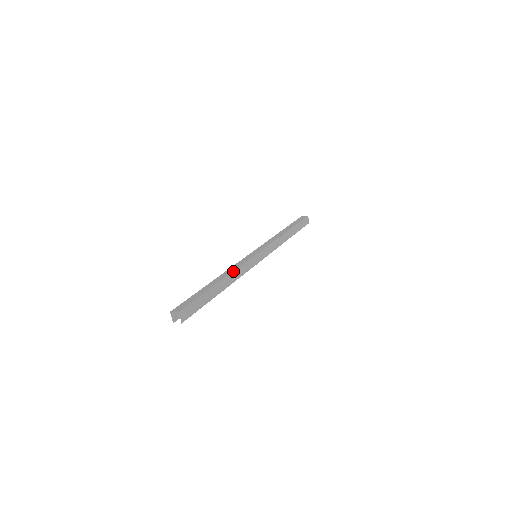
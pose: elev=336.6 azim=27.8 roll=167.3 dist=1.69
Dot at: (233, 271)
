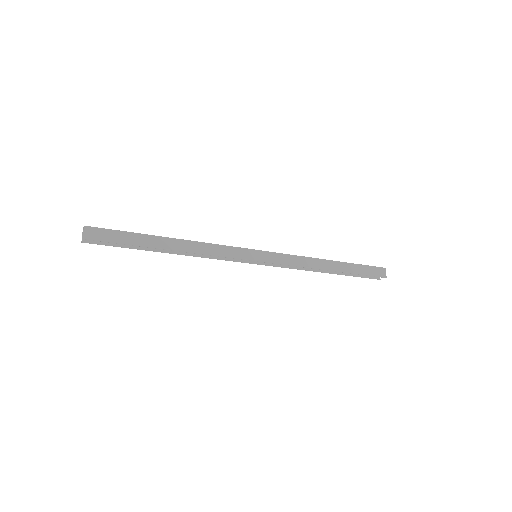
Dot at: occluded
